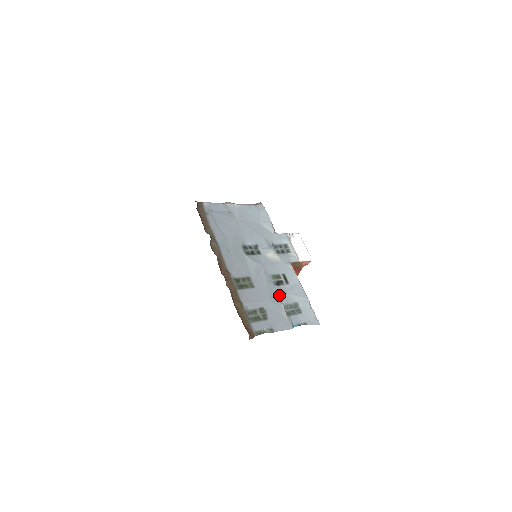
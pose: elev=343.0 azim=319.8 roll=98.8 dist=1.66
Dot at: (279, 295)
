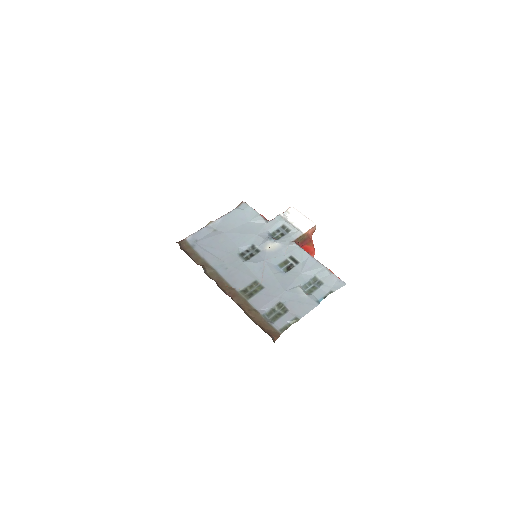
Dot at: (292, 280)
